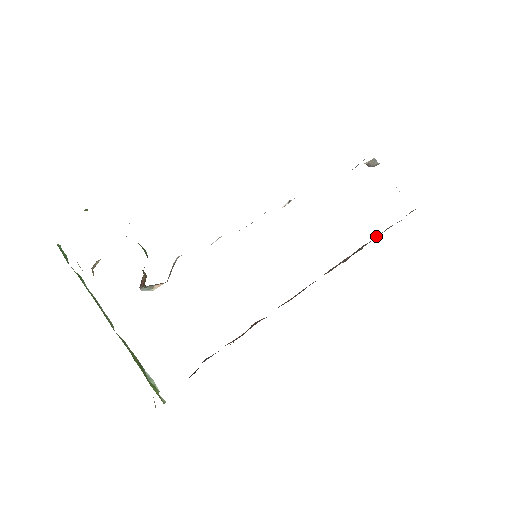
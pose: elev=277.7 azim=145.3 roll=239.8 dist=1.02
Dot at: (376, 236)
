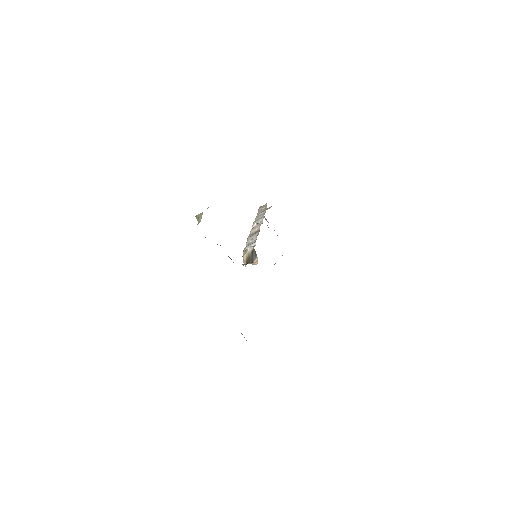
Dot at: occluded
